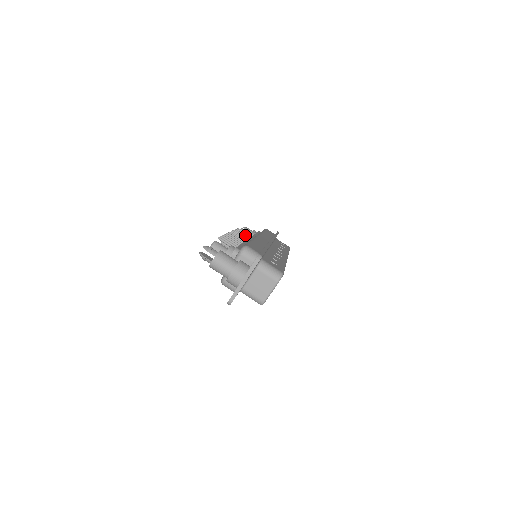
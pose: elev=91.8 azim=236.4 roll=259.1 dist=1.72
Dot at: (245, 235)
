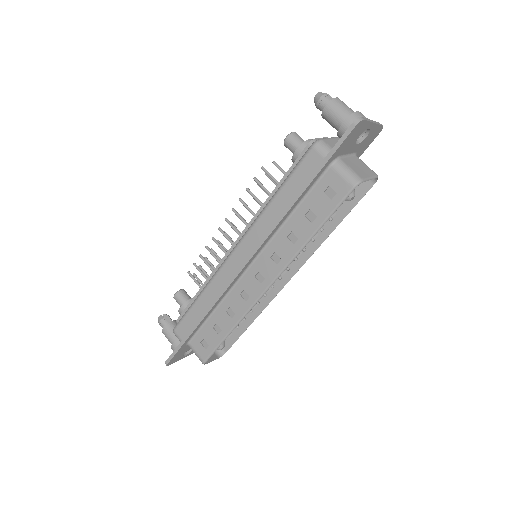
Dot at: occluded
